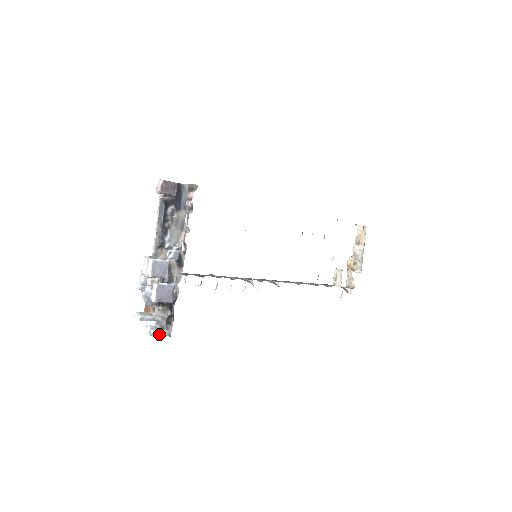
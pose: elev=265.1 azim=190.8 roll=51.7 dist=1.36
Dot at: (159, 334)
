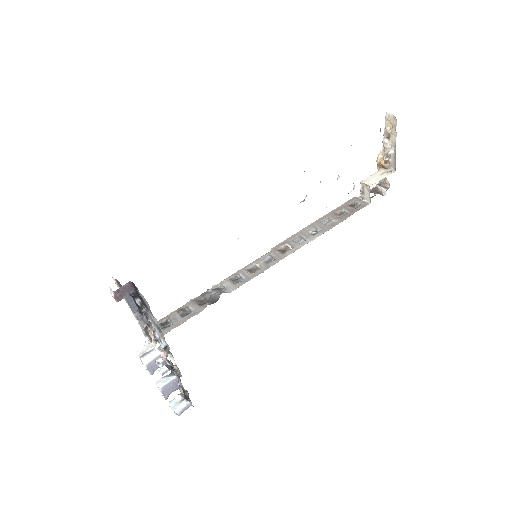
Dot at: (183, 411)
